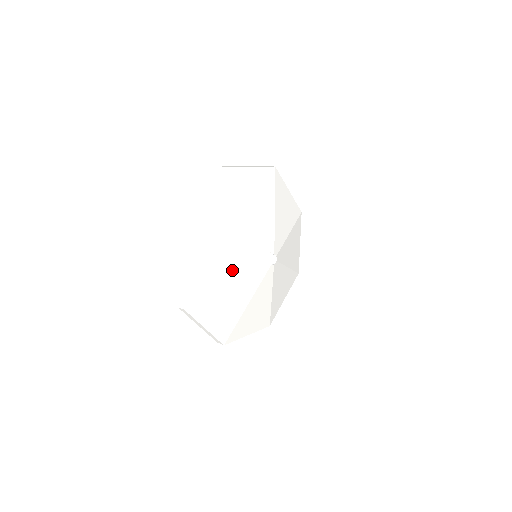
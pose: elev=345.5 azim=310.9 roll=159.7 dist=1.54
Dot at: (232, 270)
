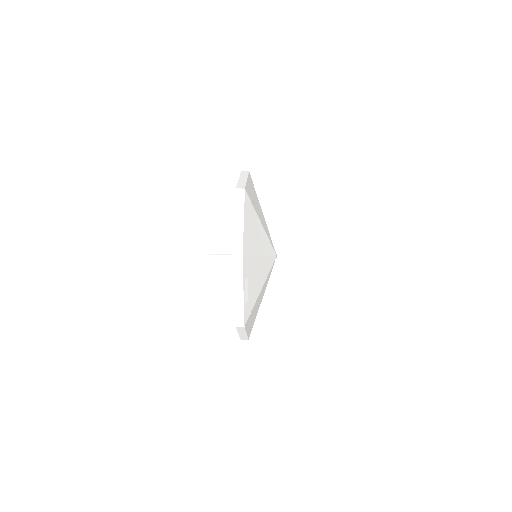
Dot at: (262, 246)
